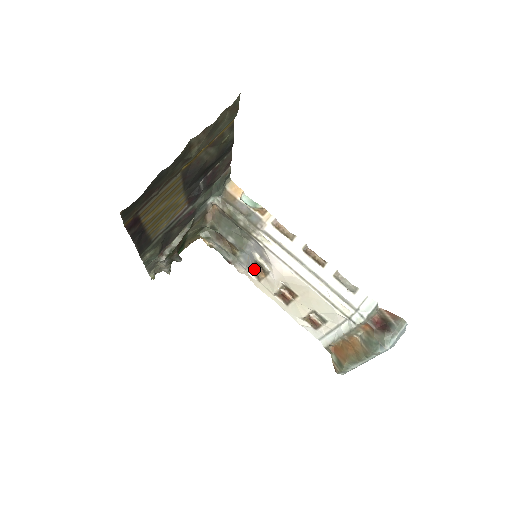
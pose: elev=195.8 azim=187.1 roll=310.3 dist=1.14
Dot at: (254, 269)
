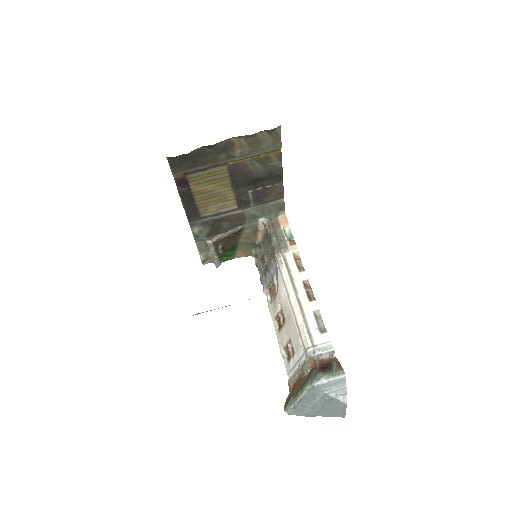
Dot at: (271, 290)
